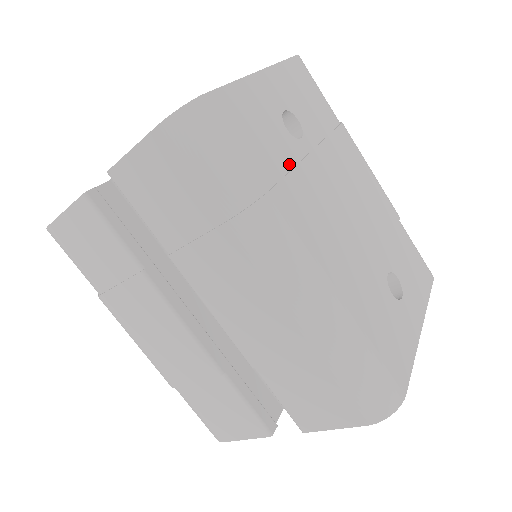
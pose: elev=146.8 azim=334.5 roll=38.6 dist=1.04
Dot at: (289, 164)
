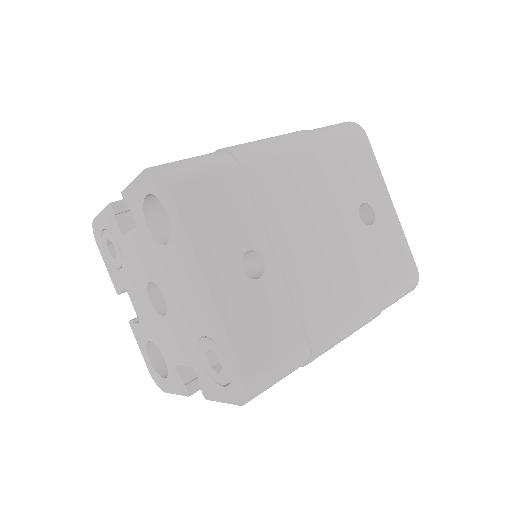
Dot at: (287, 298)
